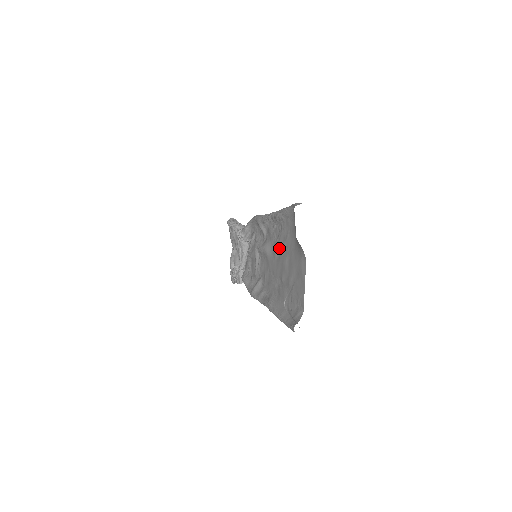
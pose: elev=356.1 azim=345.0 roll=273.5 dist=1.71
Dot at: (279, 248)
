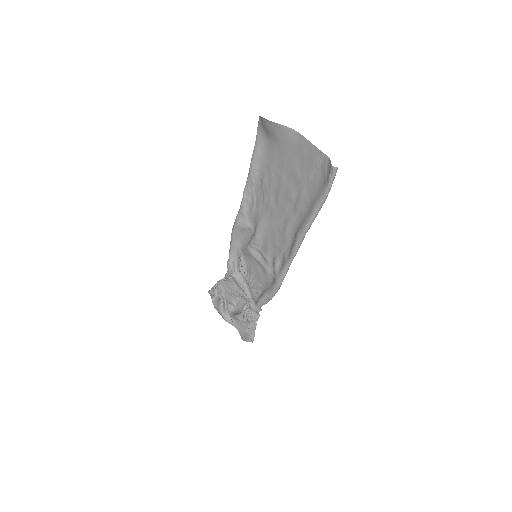
Dot at: (270, 192)
